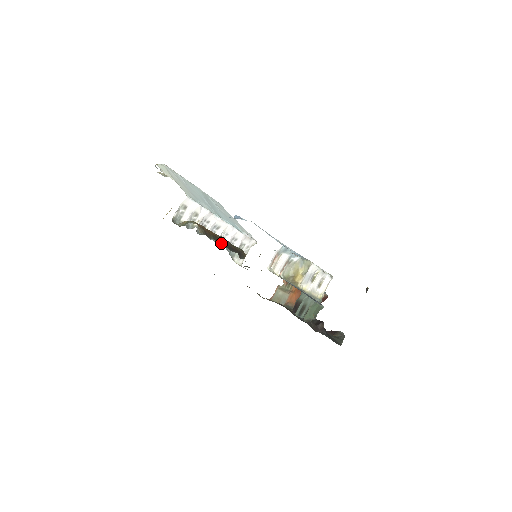
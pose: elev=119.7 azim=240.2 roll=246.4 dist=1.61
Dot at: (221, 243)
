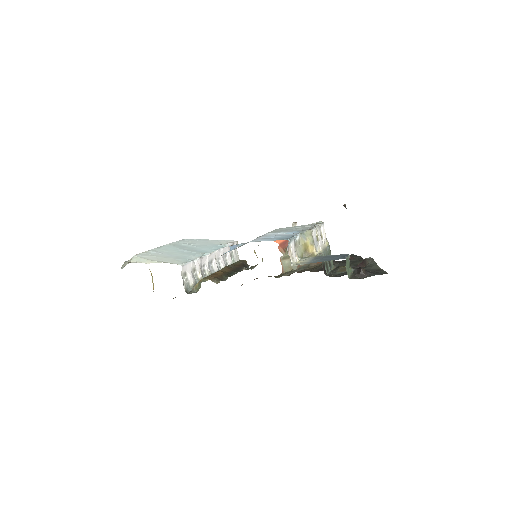
Dot at: (231, 273)
